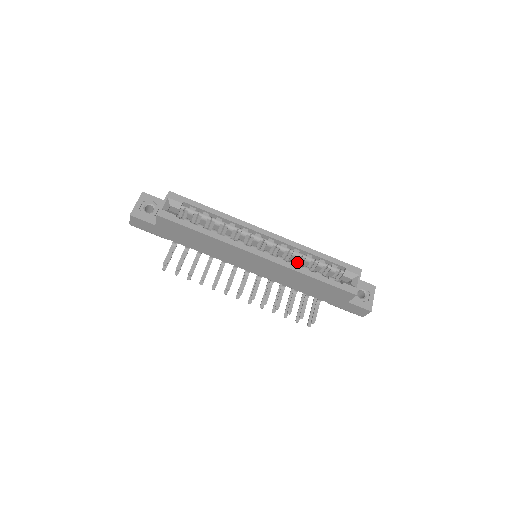
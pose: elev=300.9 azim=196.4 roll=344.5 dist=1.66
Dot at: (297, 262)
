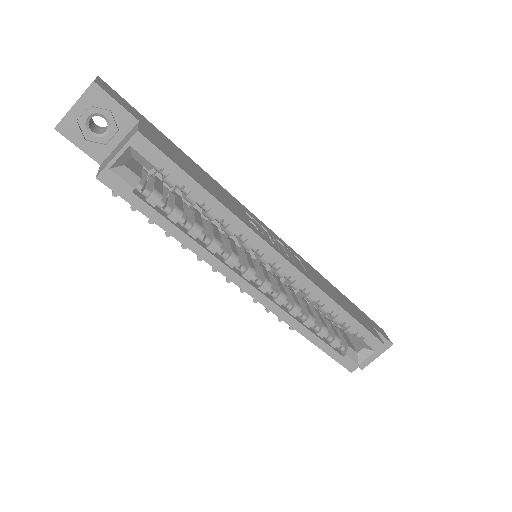
Dot at: occluded
